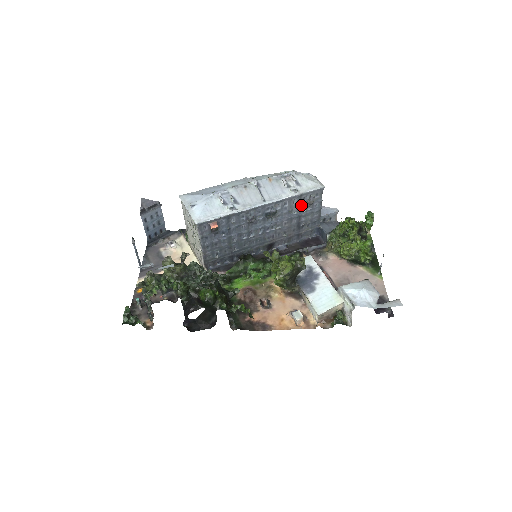
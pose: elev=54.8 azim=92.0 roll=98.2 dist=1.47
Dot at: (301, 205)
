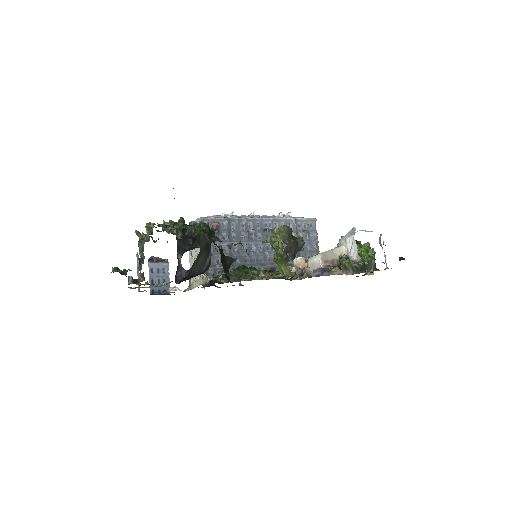
Dot at: (297, 232)
